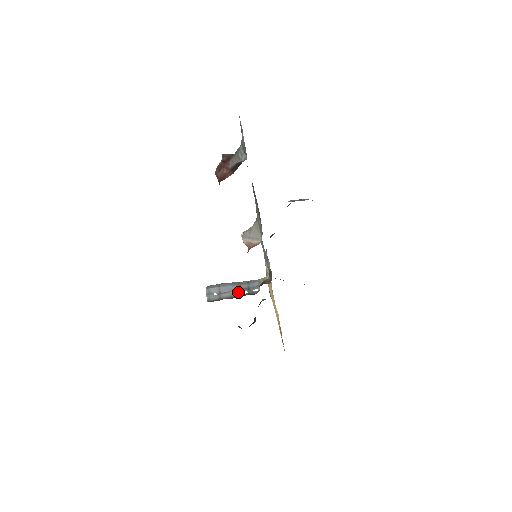
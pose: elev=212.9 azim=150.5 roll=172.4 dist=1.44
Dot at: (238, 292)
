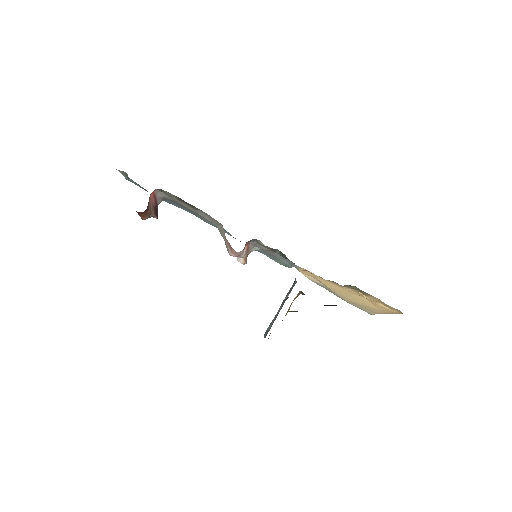
Dot at: (283, 303)
